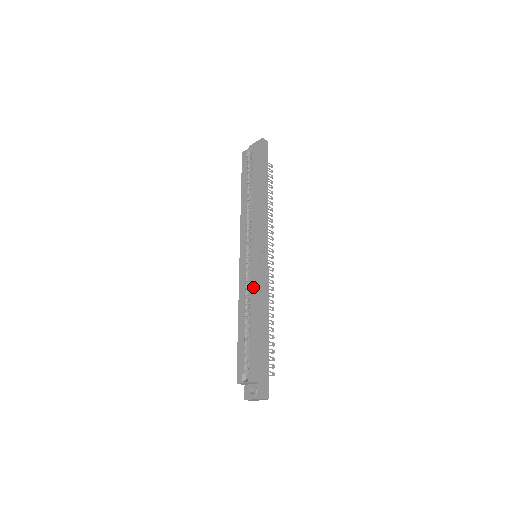
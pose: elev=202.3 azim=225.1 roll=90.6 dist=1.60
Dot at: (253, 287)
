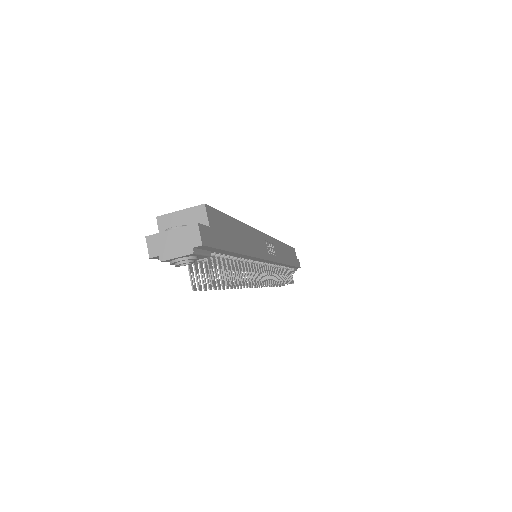
Dot at: occluded
